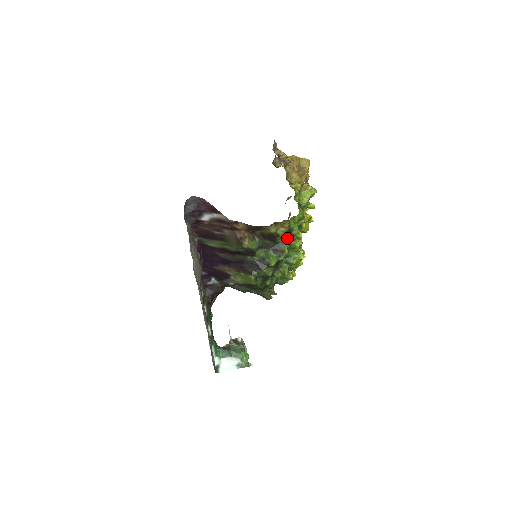
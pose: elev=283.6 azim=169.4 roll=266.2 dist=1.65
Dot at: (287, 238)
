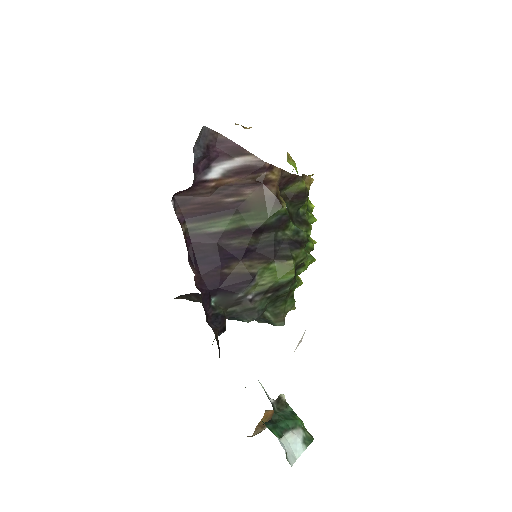
Dot at: occluded
